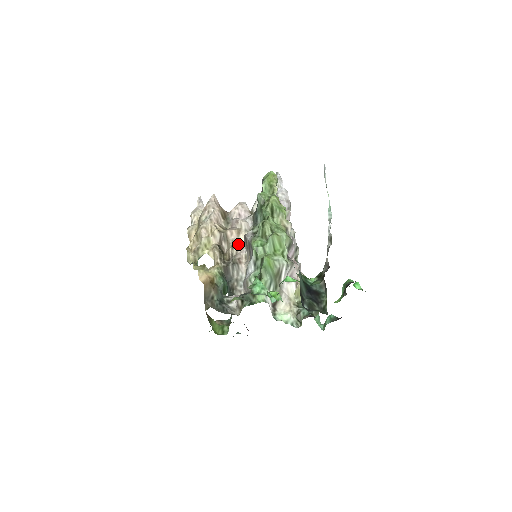
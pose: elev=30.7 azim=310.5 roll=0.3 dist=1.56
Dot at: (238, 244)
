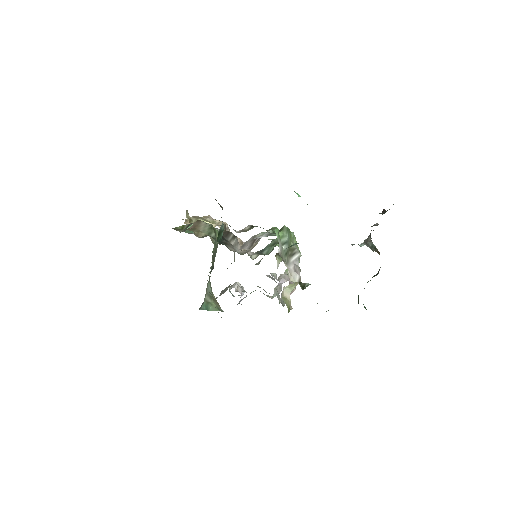
Dot at: occluded
